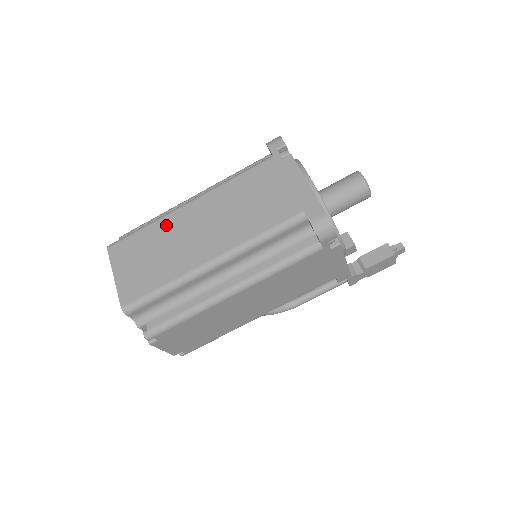
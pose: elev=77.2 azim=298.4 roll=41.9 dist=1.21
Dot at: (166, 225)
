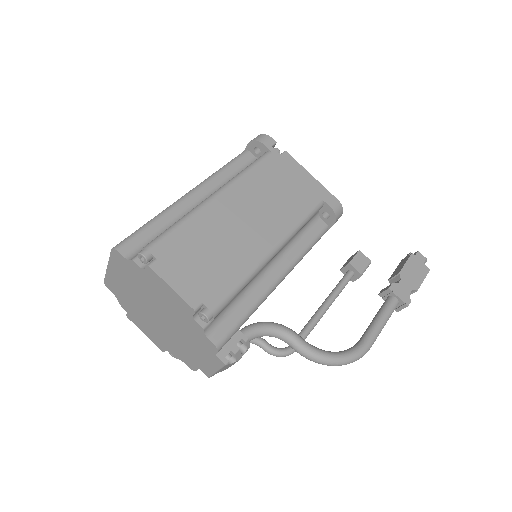
Dot at: occluded
